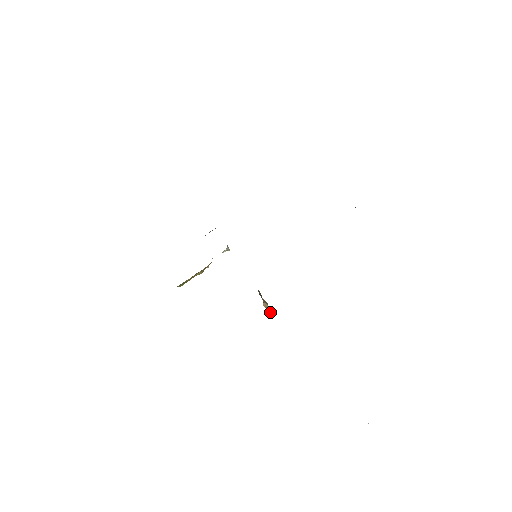
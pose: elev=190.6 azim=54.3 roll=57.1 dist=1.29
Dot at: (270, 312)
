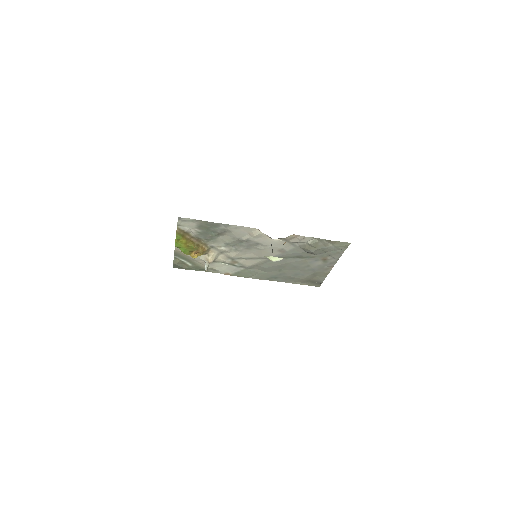
Dot at: occluded
